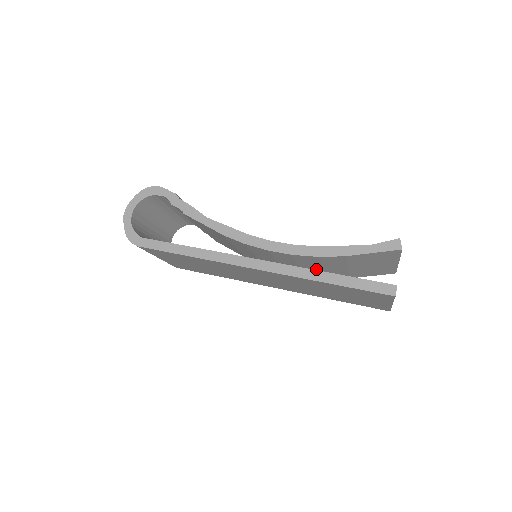
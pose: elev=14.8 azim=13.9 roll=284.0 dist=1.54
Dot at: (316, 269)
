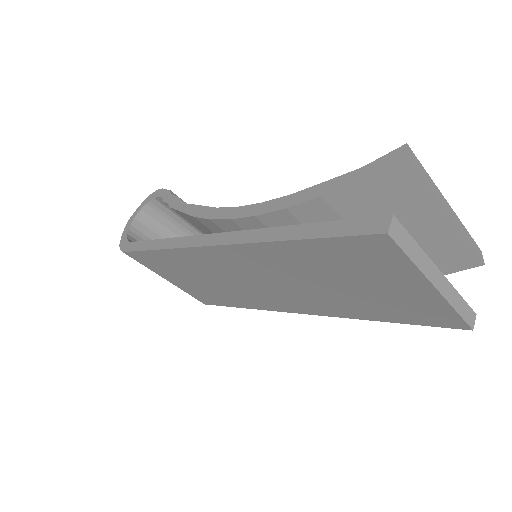
Dot at: occluded
